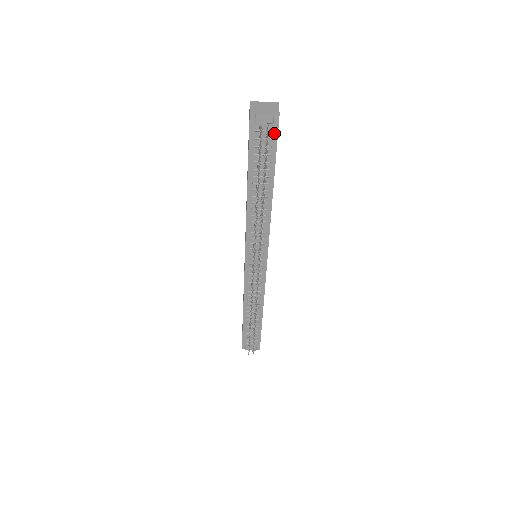
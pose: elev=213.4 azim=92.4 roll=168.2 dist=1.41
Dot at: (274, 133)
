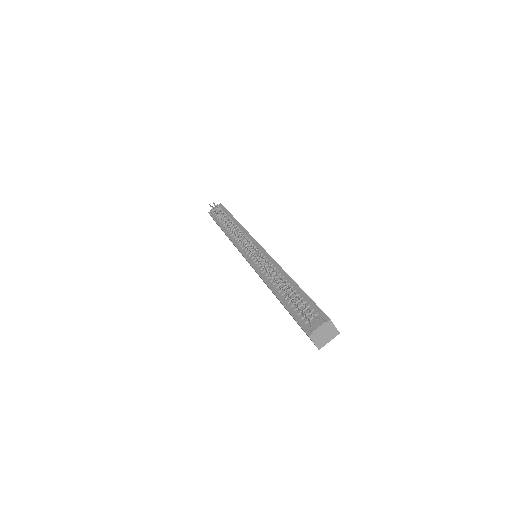
Dot at: (222, 208)
